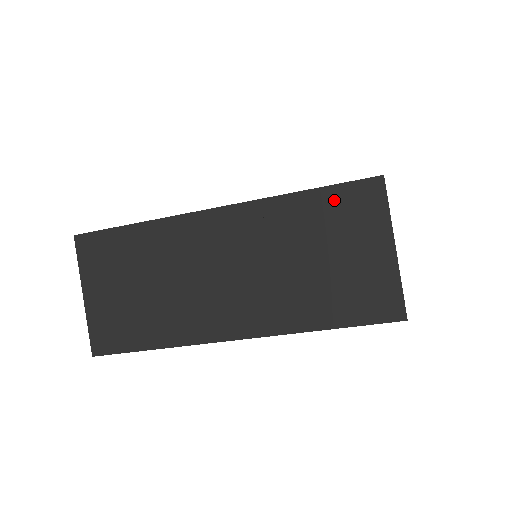
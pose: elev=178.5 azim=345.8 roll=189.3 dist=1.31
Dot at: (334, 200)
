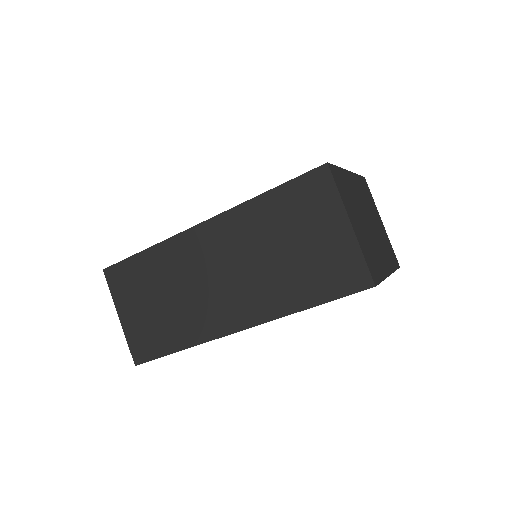
Dot at: (291, 194)
